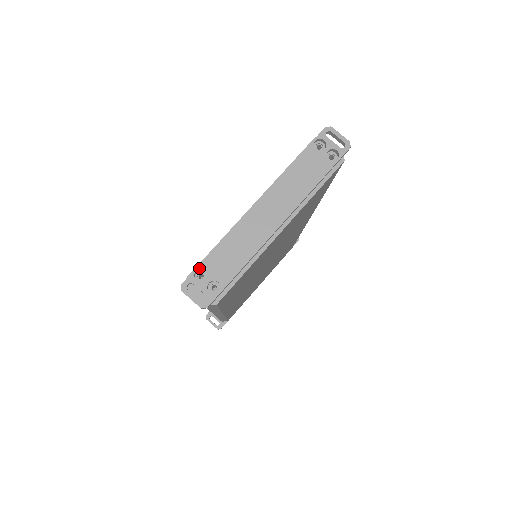
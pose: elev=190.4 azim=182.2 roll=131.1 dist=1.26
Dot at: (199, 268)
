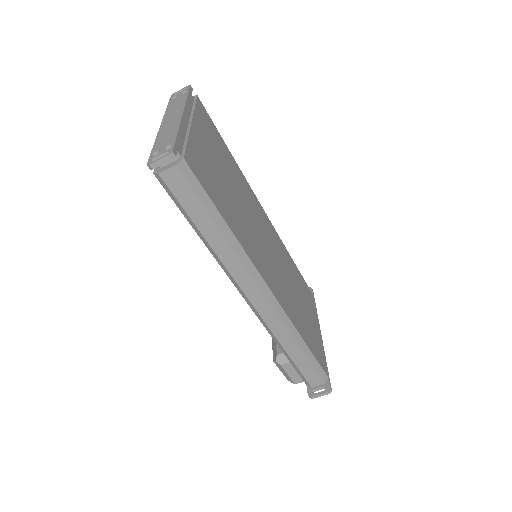
Dot at: (151, 154)
